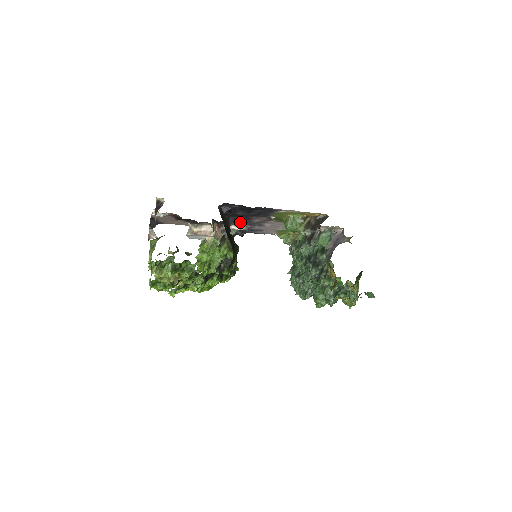
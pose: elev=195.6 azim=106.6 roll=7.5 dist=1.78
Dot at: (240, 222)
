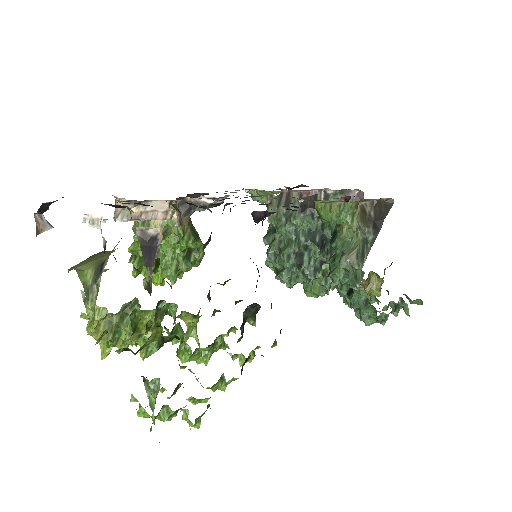
Dot at: (227, 198)
